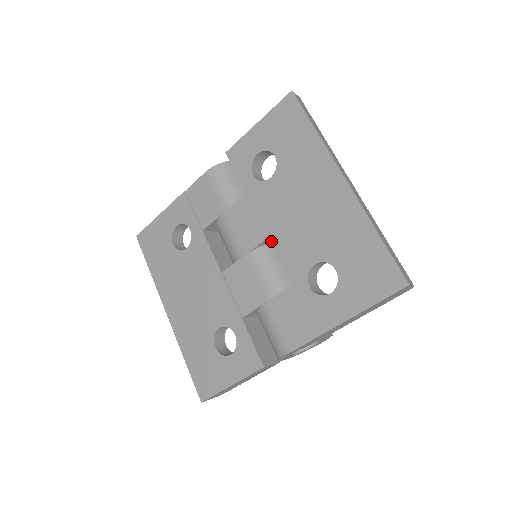
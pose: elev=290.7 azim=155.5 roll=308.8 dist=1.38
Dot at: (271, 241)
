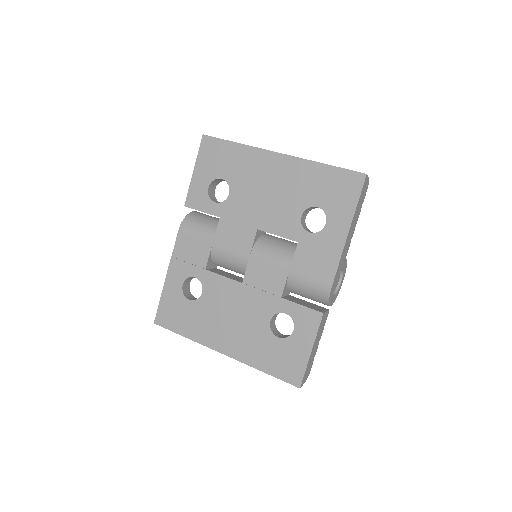
Dot at: (261, 230)
